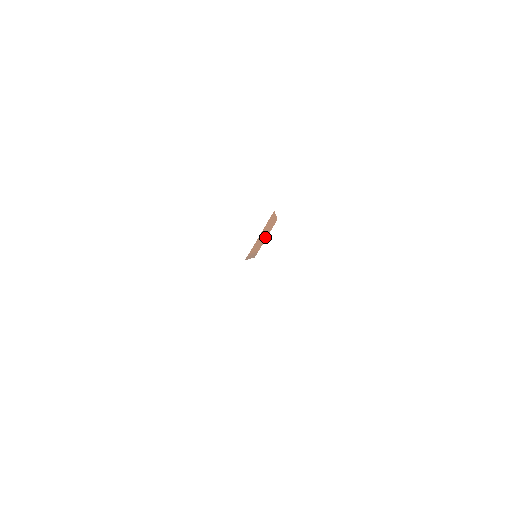
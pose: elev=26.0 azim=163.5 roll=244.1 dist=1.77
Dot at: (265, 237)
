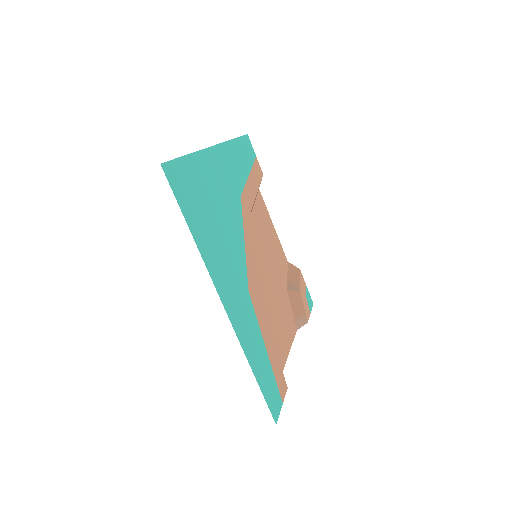
Dot at: (297, 289)
